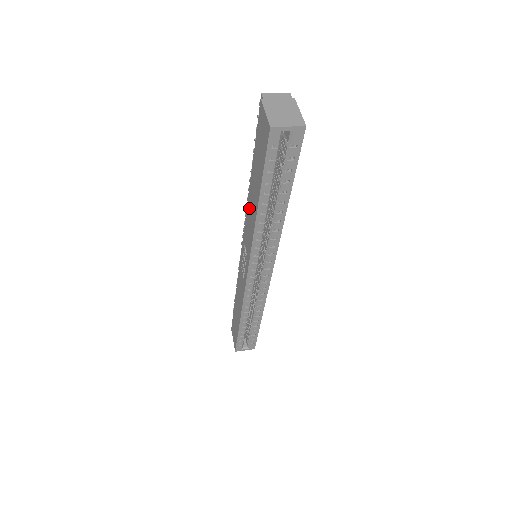
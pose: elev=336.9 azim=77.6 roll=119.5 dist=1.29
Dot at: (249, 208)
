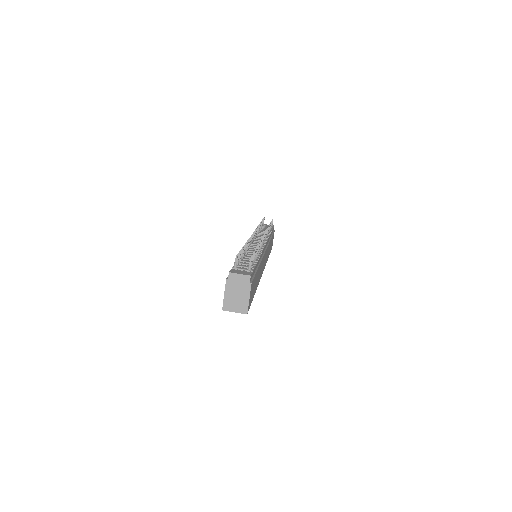
Dot at: occluded
